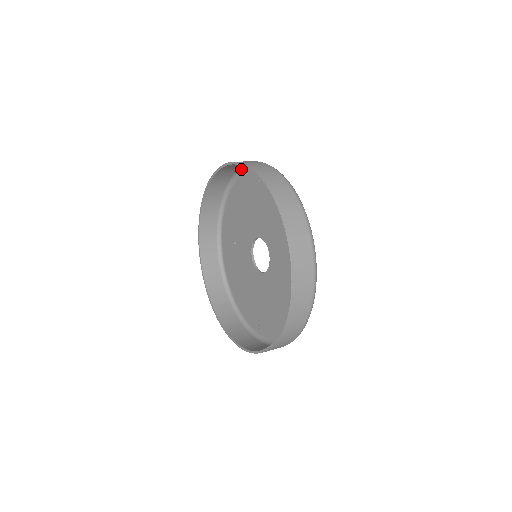
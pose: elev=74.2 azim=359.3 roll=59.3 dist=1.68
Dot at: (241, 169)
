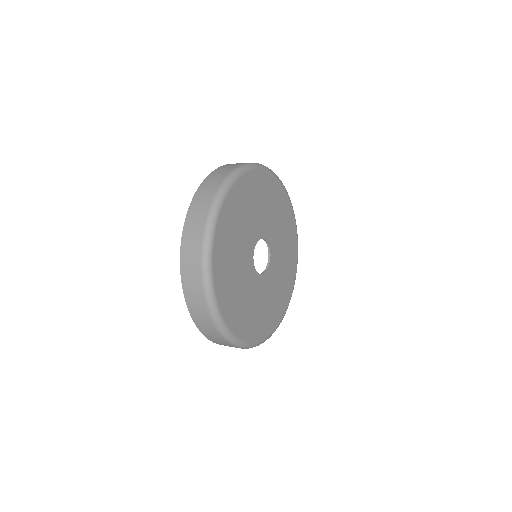
Dot at: occluded
